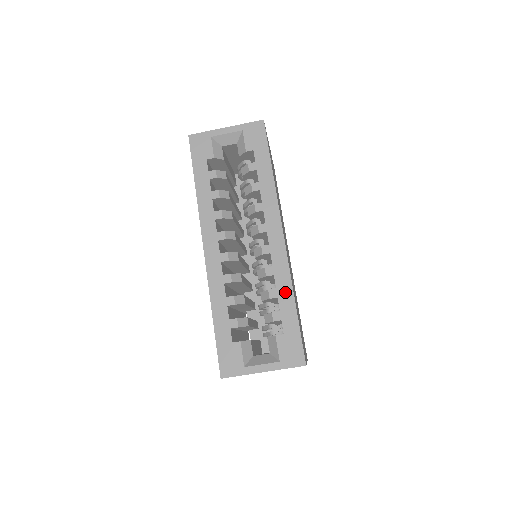
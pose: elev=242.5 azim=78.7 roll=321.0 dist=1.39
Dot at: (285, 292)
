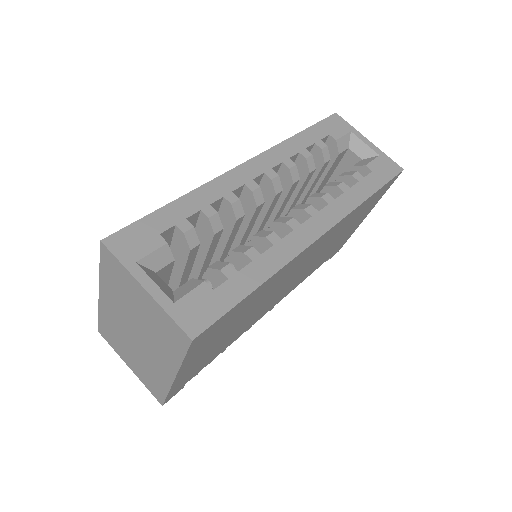
Dot at: (265, 266)
